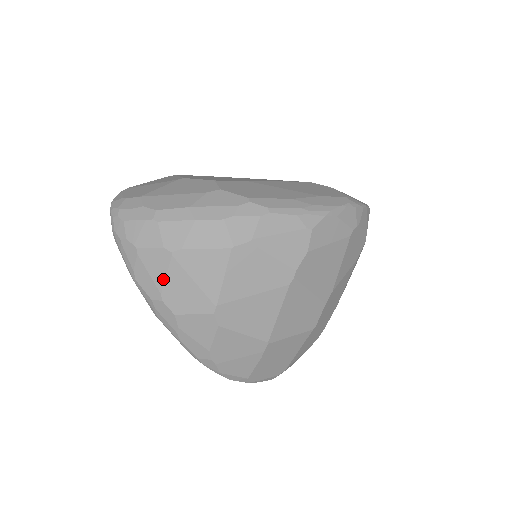
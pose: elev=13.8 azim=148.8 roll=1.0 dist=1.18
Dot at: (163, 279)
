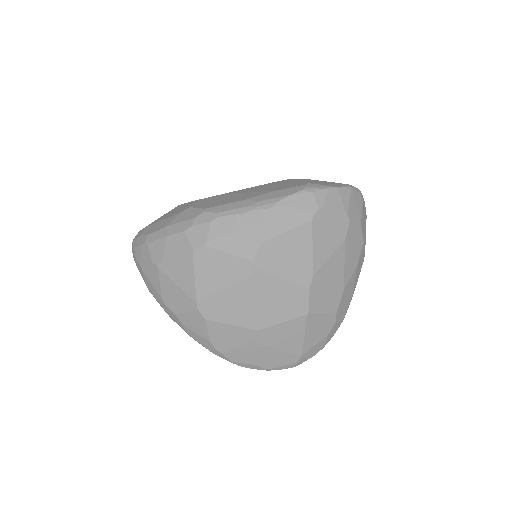
Dot at: (159, 287)
